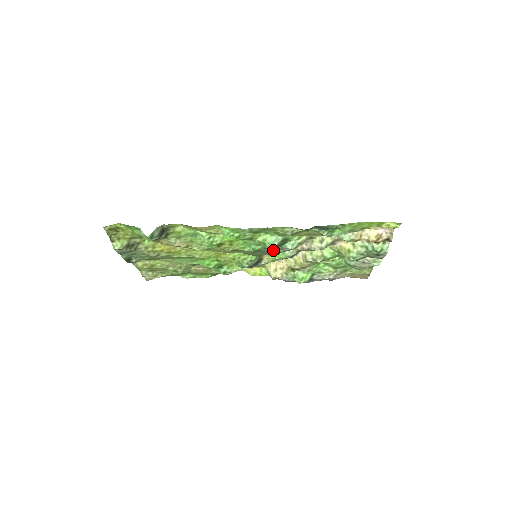
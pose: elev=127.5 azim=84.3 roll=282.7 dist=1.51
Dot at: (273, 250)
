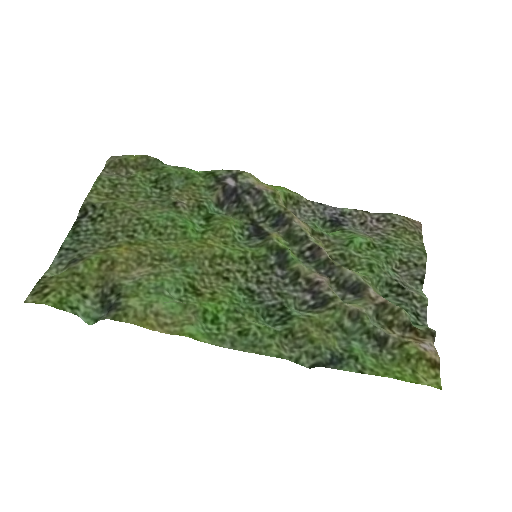
Dot at: (274, 294)
